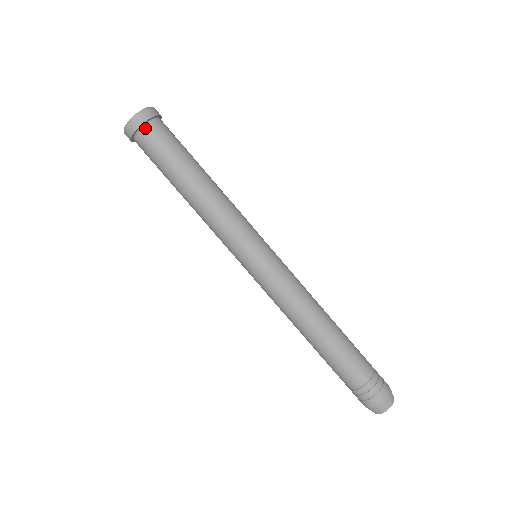
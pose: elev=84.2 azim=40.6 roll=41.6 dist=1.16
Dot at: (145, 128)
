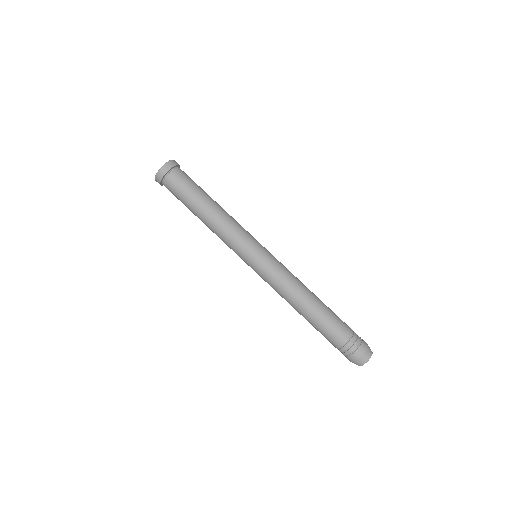
Dot at: (165, 181)
